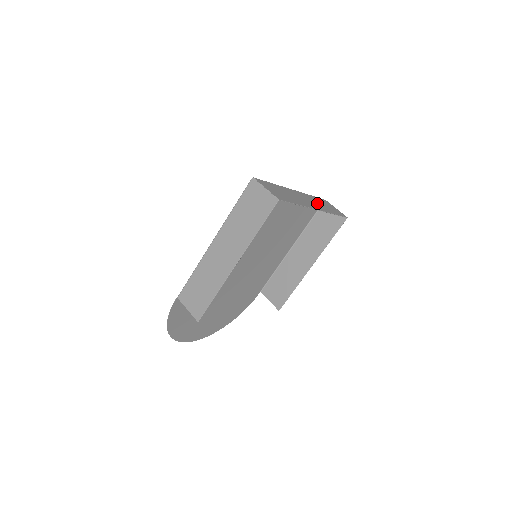
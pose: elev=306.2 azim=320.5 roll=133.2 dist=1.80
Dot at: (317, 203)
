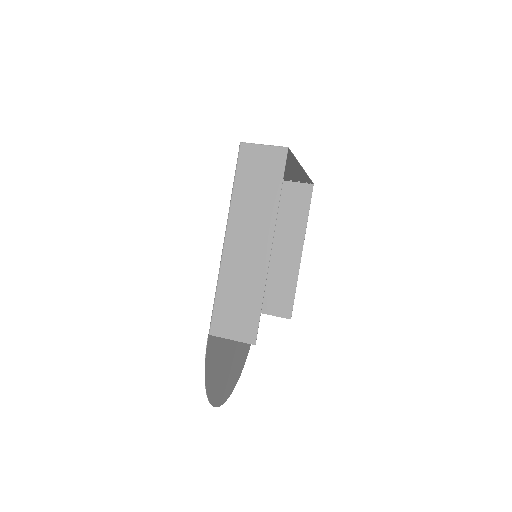
Dot at: (289, 172)
